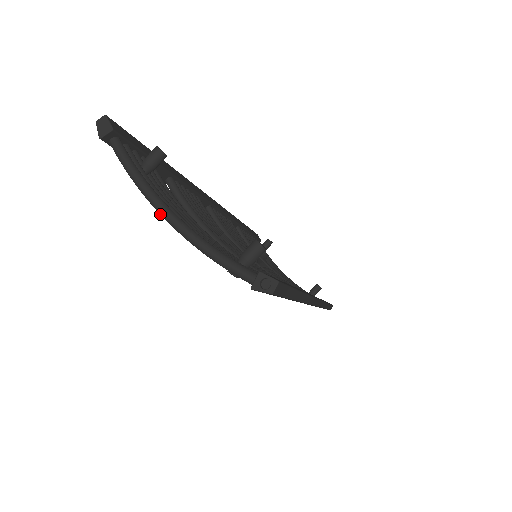
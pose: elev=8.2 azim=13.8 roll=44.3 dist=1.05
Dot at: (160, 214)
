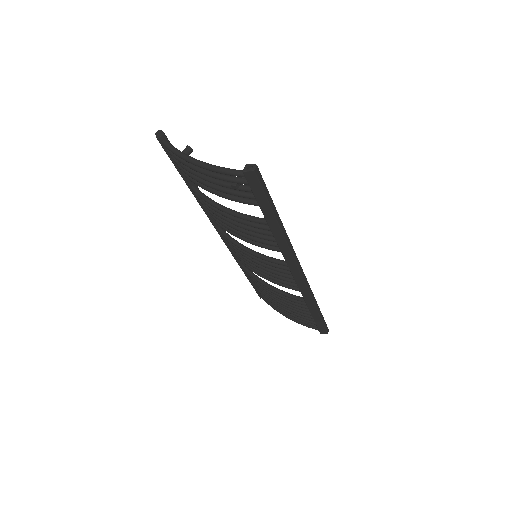
Dot at: (191, 162)
